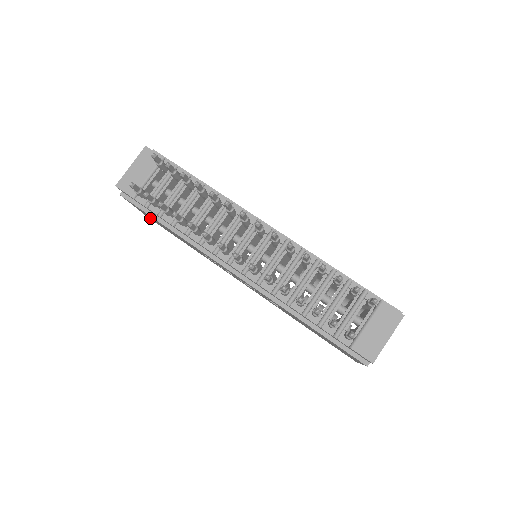
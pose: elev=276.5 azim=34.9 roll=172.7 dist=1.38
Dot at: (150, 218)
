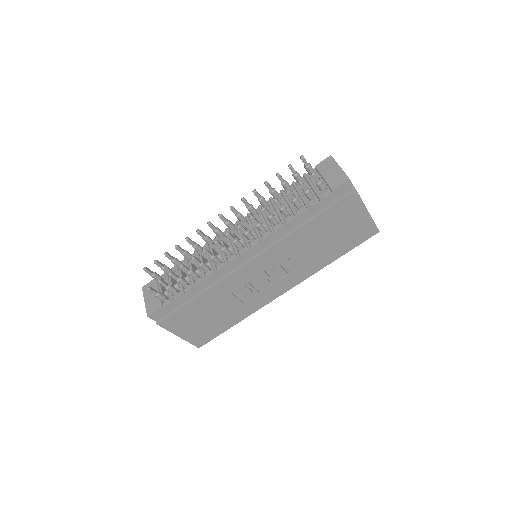
Dot at: (195, 338)
